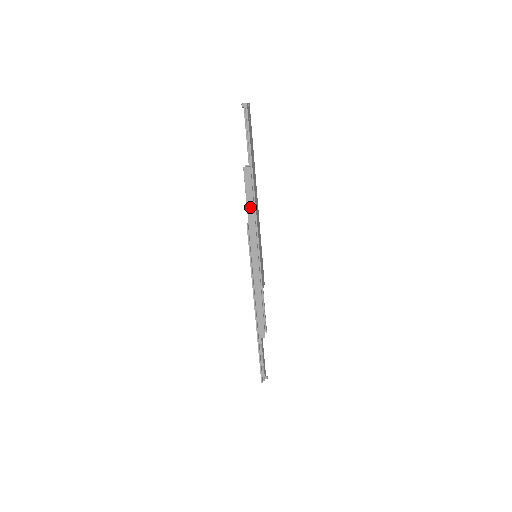
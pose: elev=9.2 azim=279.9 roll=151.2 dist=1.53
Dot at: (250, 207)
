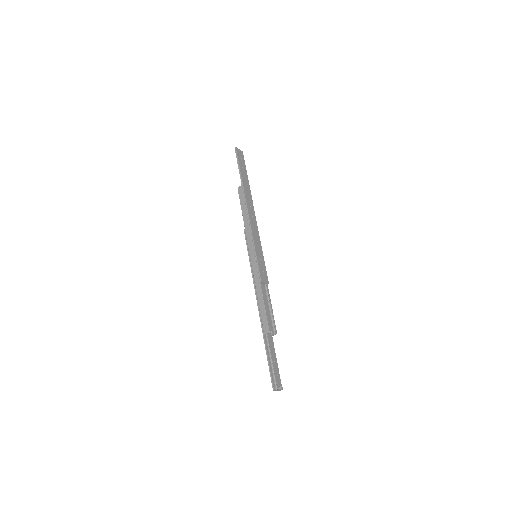
Dot at: (244, 214)
